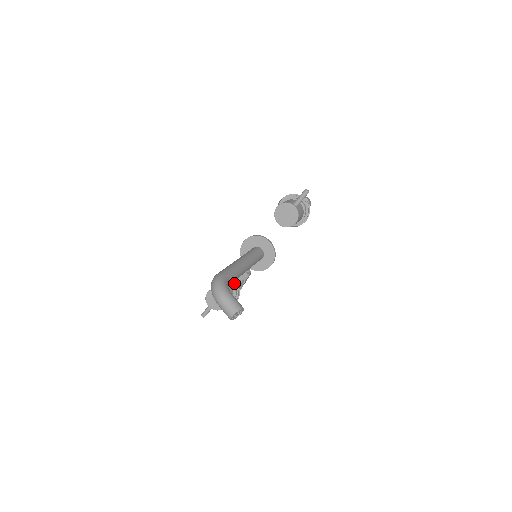
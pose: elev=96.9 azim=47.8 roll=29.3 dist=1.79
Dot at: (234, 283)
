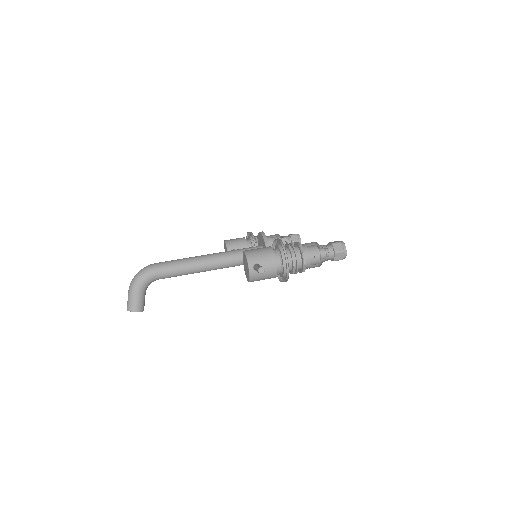
Dot at: occluded
